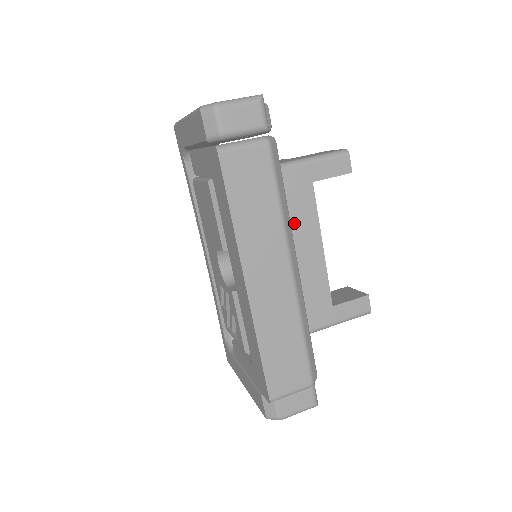
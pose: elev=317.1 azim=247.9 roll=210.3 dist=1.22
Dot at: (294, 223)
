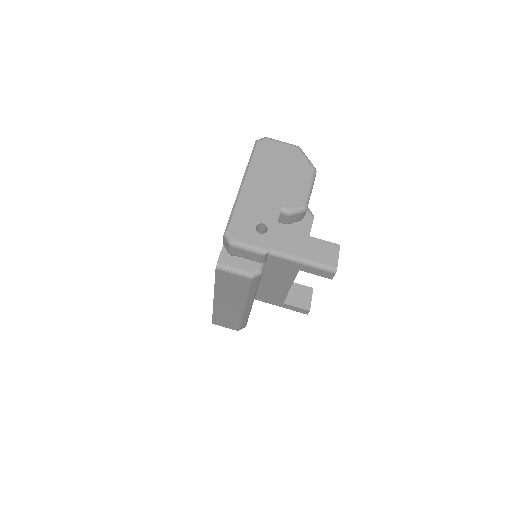
Dot at: (276, 275)
